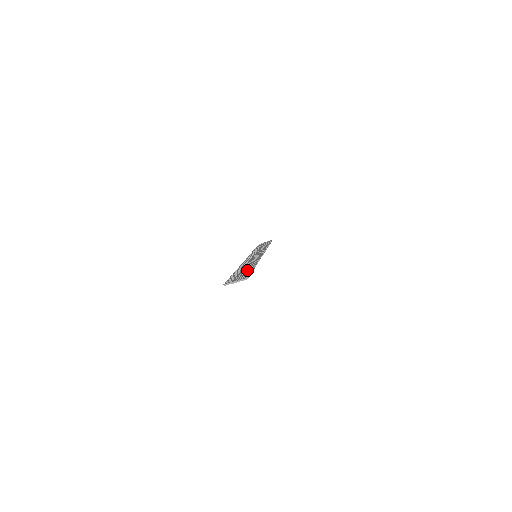
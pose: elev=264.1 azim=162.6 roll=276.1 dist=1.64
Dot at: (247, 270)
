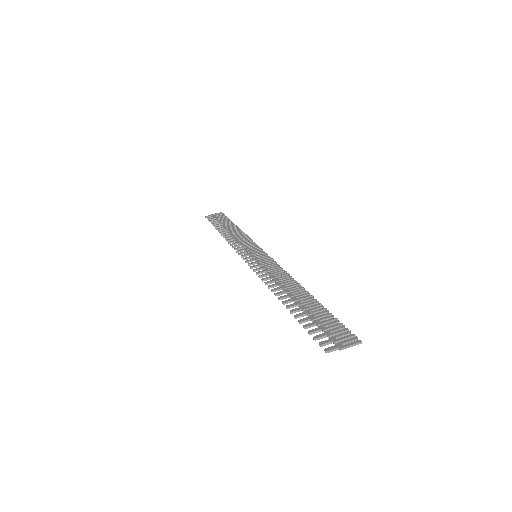
Dot at: (316, 308)
